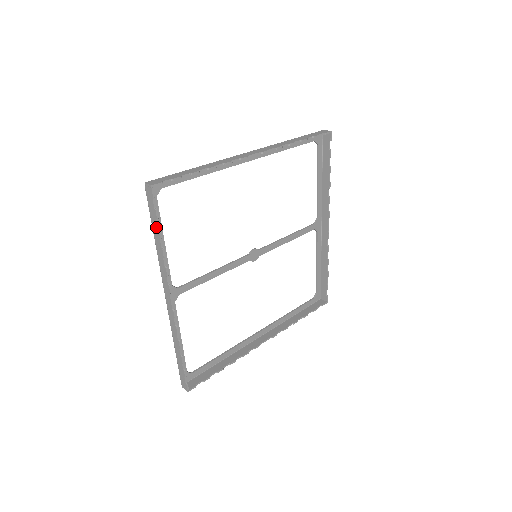
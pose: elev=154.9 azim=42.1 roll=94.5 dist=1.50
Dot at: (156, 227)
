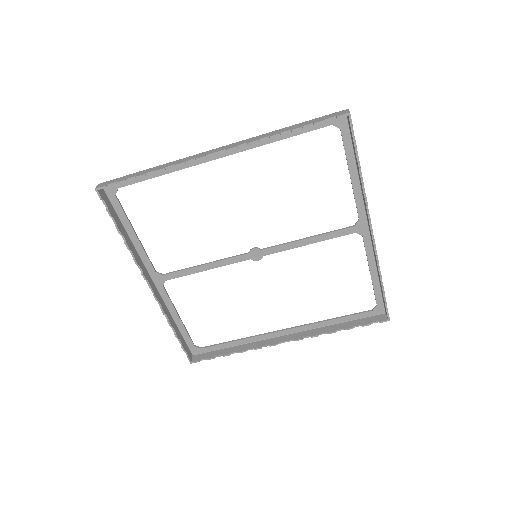
Dot at: (116, 223)
